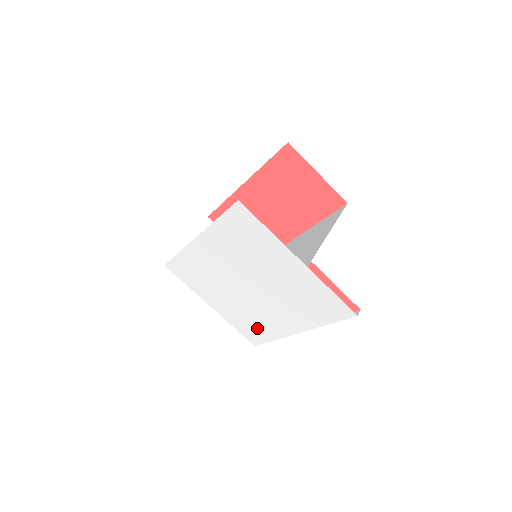
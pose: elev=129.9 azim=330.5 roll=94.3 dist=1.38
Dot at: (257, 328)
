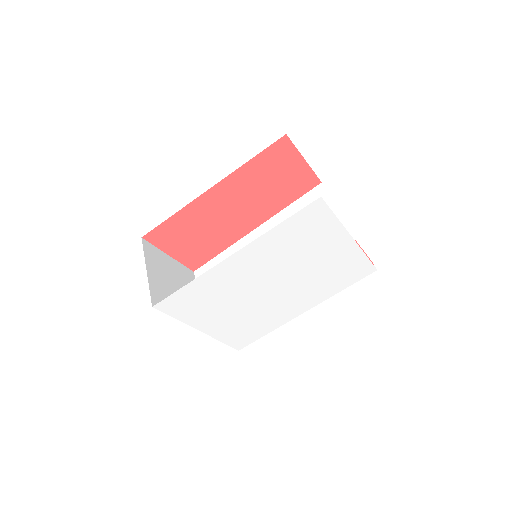
Dot at: (255, 328)
